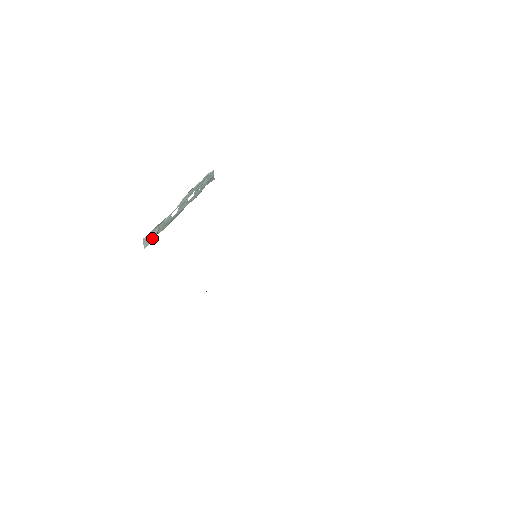
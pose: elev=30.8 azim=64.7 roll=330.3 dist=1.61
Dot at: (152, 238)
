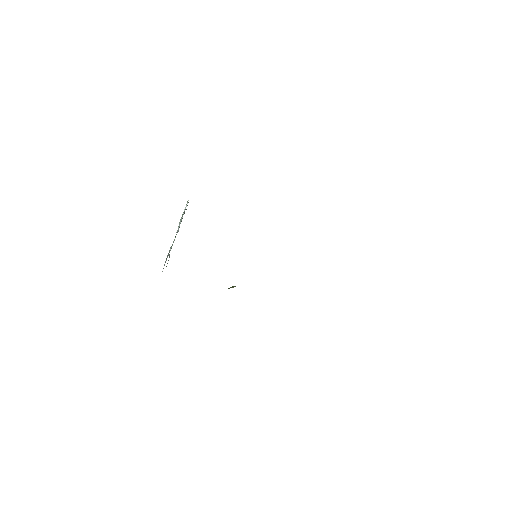
Dot at: occluded
